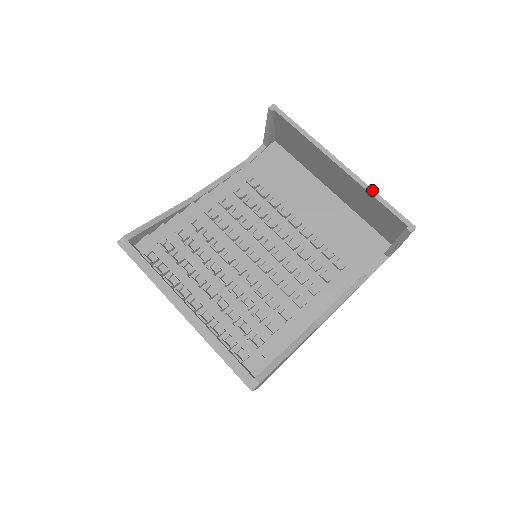
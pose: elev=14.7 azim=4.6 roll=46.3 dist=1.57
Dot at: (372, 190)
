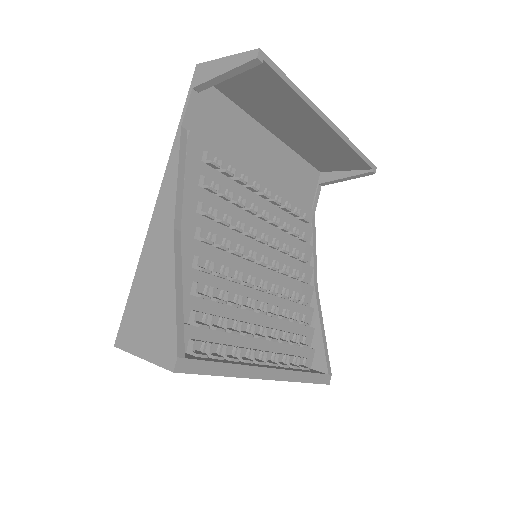
Dot at: (352, 143)
